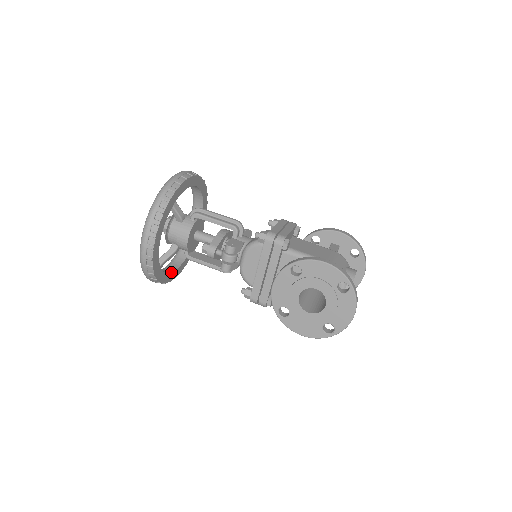
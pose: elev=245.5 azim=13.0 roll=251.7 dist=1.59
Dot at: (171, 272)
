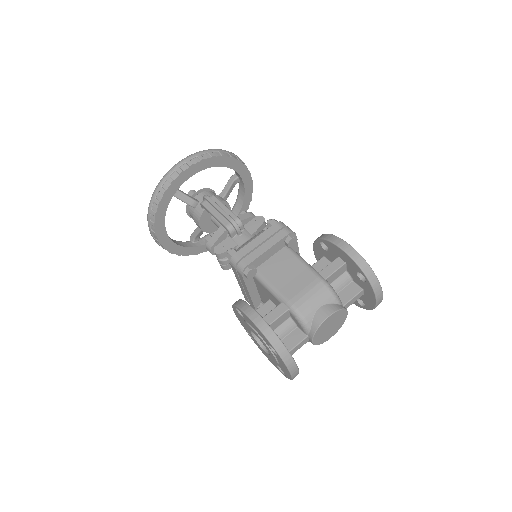
Dot at: occluded
